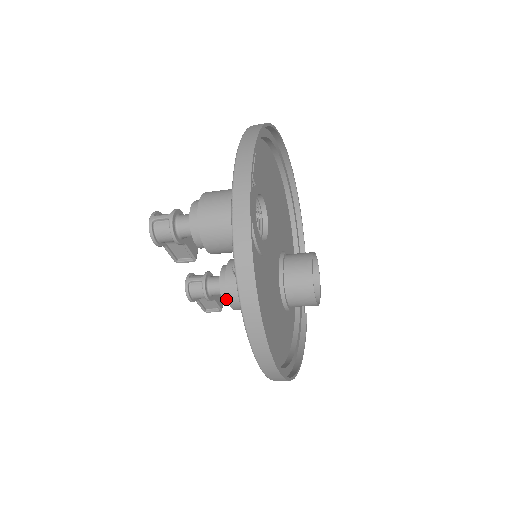
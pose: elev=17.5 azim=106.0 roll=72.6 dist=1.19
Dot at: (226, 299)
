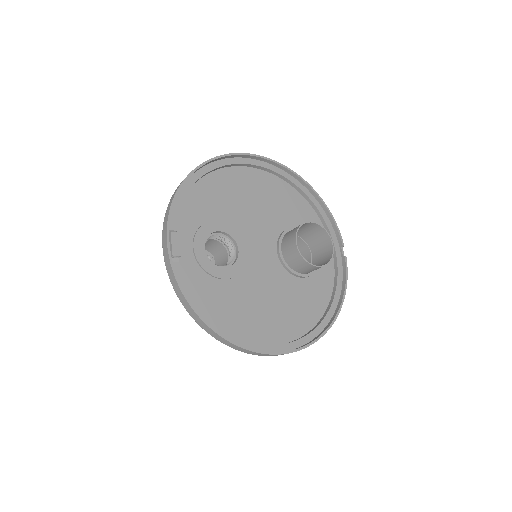
Dot at: occluded
